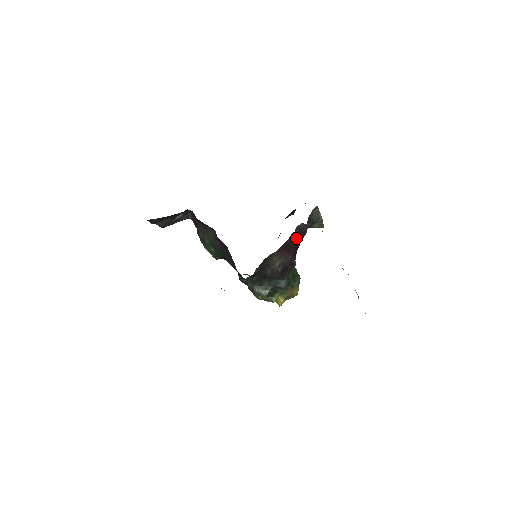
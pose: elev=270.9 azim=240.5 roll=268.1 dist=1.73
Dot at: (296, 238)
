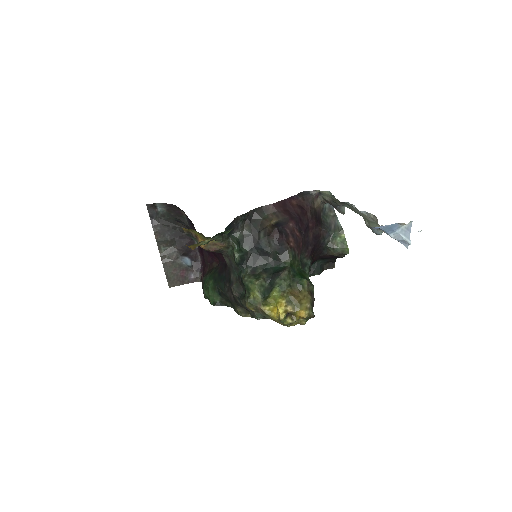
Dot at: (300, 206)
